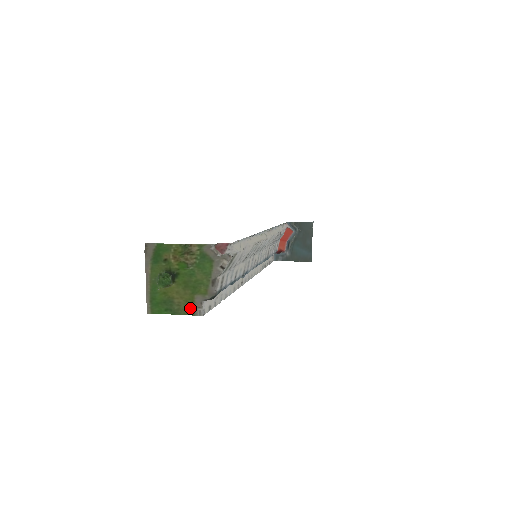
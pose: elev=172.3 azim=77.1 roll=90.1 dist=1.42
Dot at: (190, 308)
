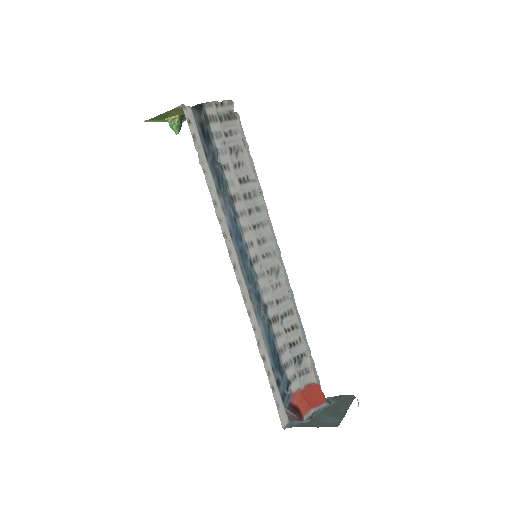
Dot at: (177, 109)
